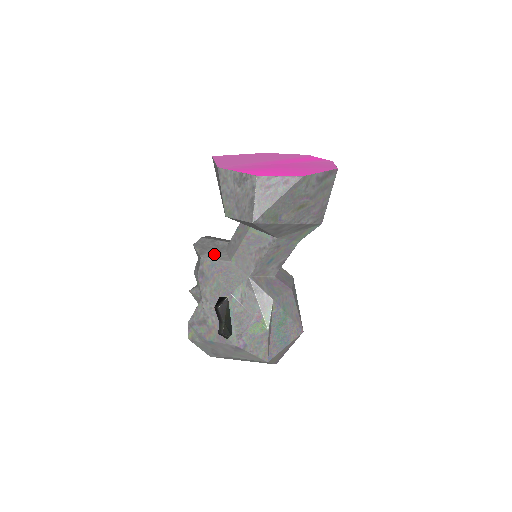
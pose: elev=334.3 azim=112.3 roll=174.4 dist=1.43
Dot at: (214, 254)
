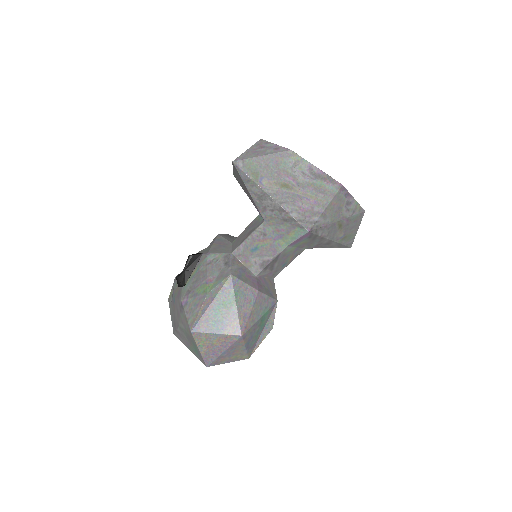
Dot at: (229, 238)
